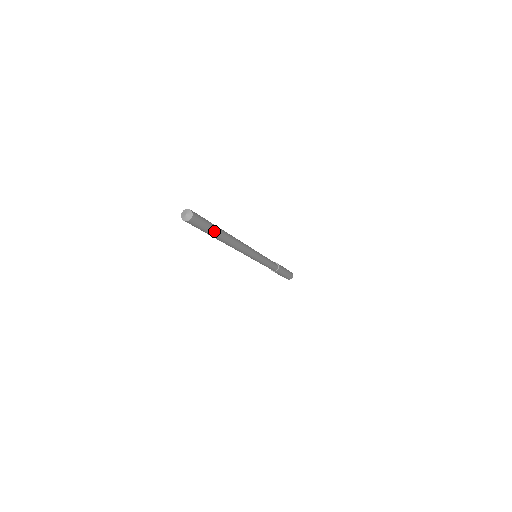
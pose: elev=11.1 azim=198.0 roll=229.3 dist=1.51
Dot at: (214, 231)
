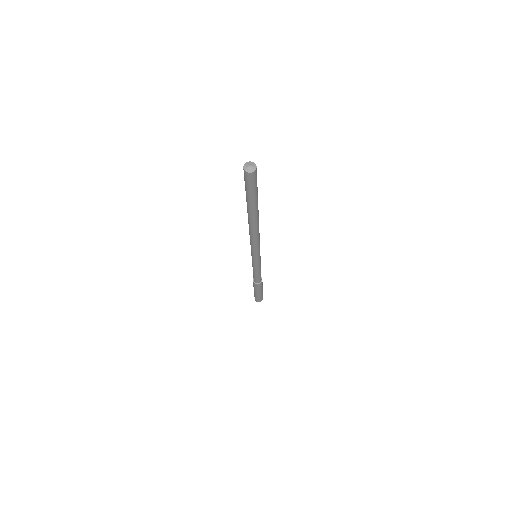
Dot at: (257, 196)
